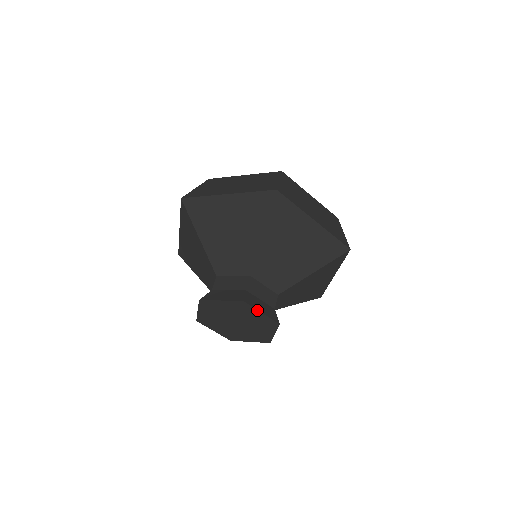
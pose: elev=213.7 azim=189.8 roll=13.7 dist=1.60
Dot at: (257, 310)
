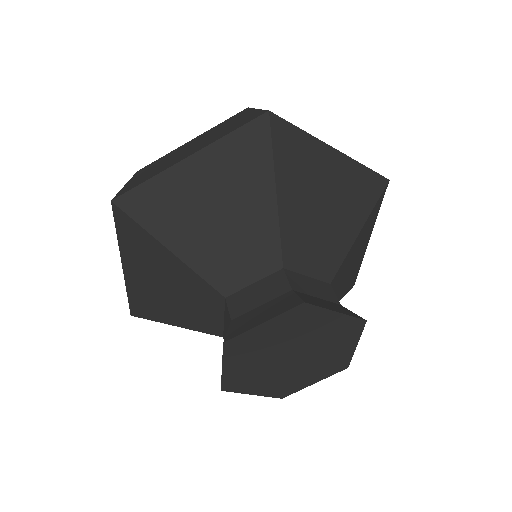
Dot at: (358, 340)
